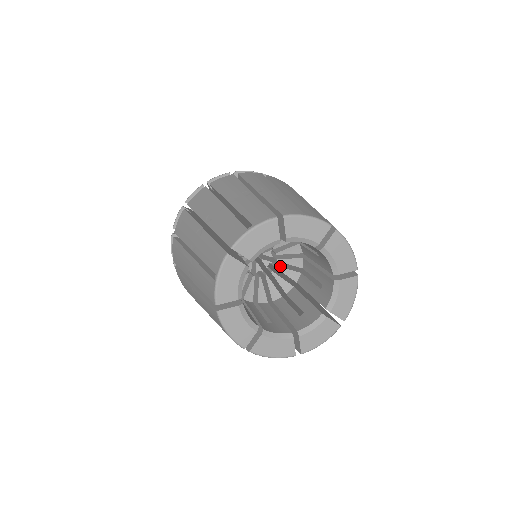
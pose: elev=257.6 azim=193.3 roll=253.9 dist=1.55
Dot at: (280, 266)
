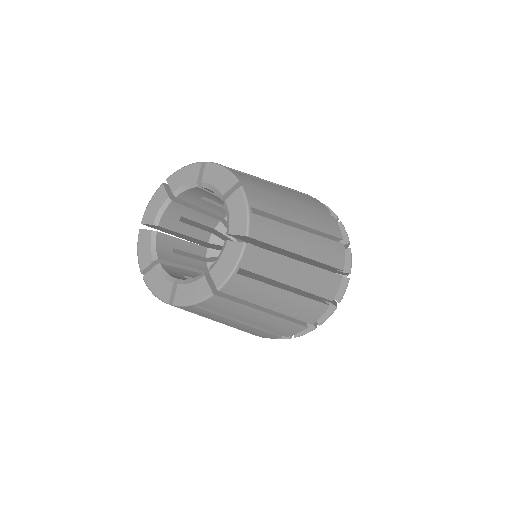
Dot at: occluded
